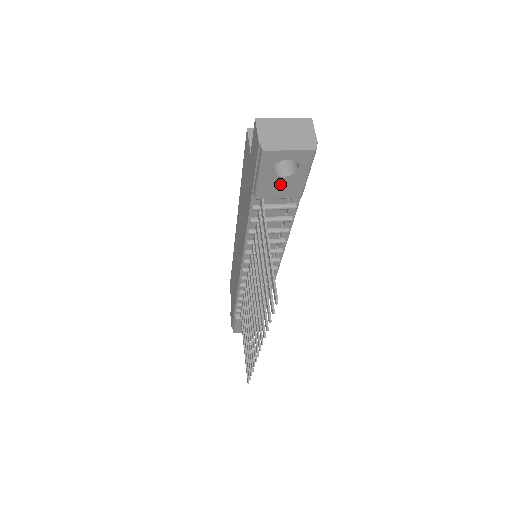
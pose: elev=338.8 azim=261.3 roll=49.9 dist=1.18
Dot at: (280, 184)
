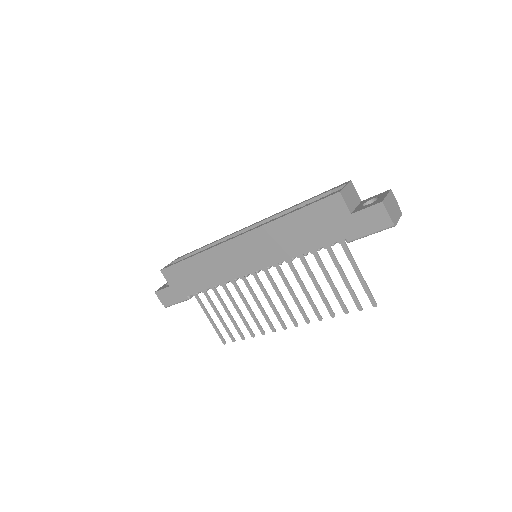
Dot at: occluded
